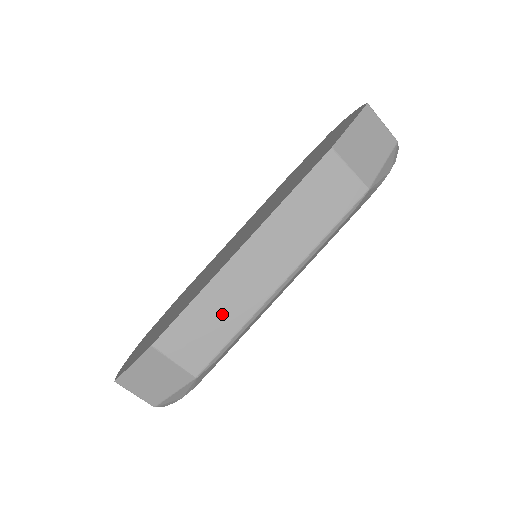
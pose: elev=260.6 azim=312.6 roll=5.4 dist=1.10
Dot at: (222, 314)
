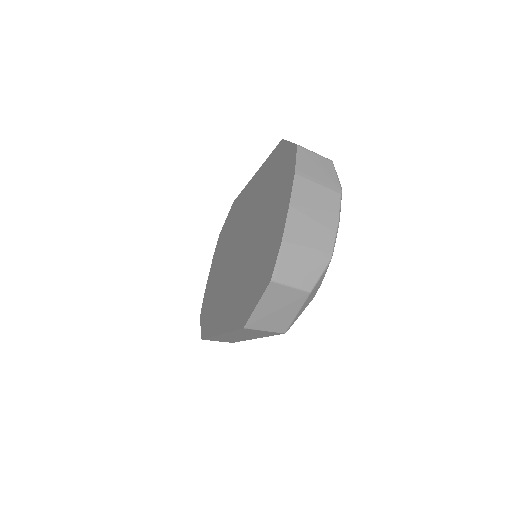
Dot at: (228, 339)
